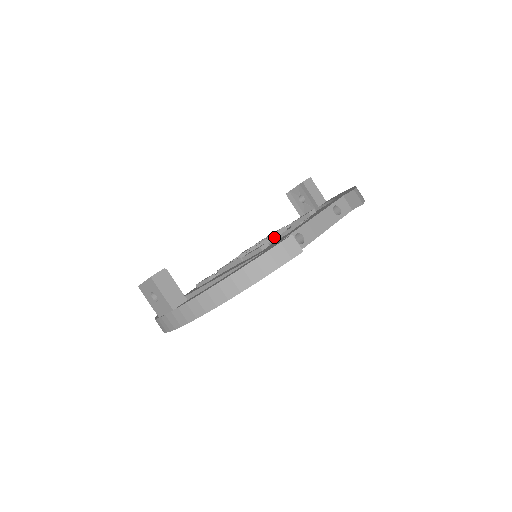
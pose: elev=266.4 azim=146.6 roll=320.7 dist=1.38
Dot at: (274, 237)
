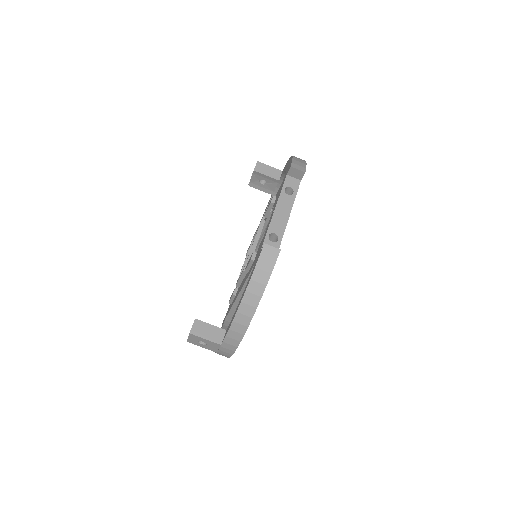
Dot at: (259, 234)
